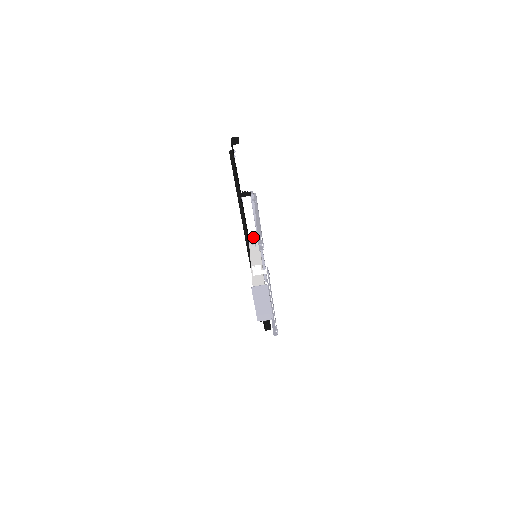
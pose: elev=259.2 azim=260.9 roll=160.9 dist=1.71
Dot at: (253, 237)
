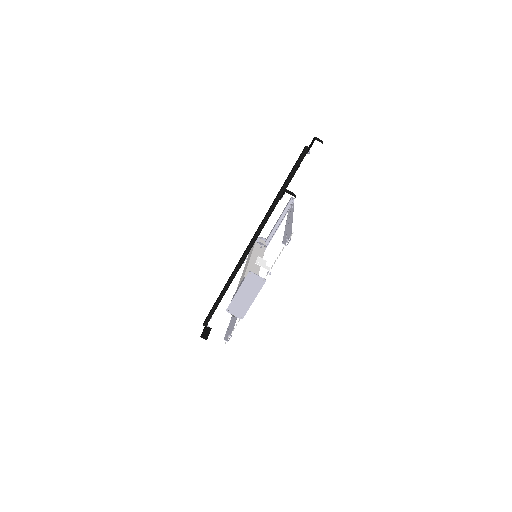
Dot at: (261, 240)
